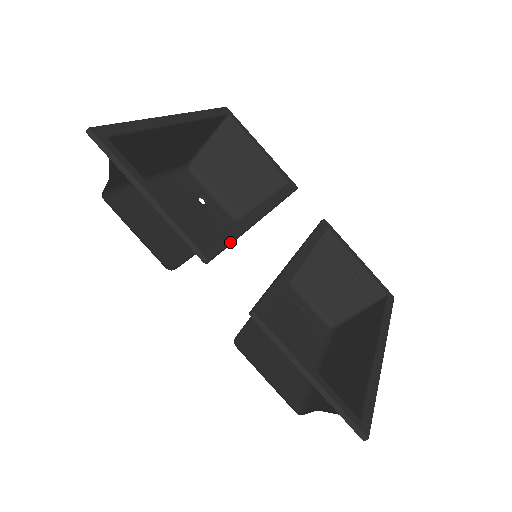
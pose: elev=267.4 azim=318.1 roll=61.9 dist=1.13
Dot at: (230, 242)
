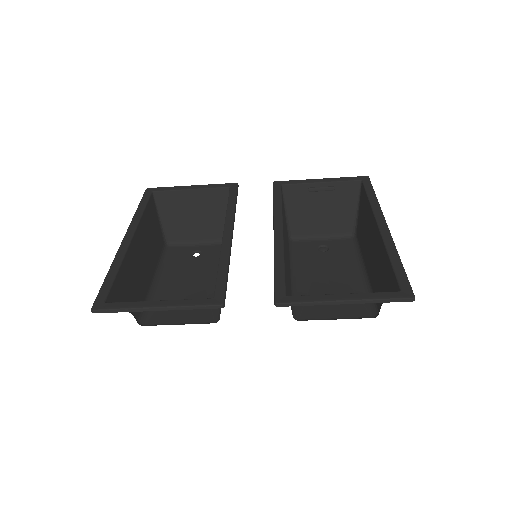
Dot at: (226, 277)
